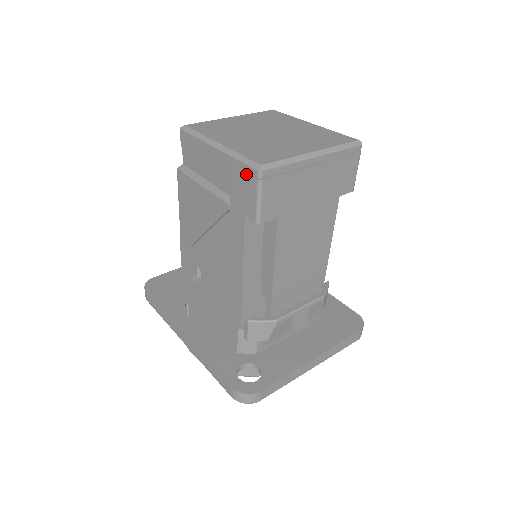
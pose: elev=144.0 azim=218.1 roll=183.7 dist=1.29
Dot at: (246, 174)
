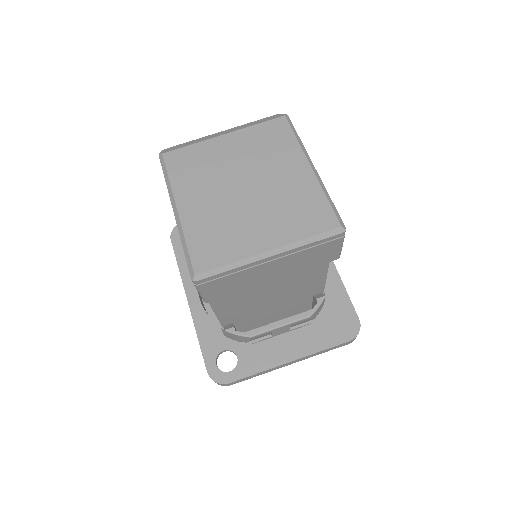
Dot at: occluded
